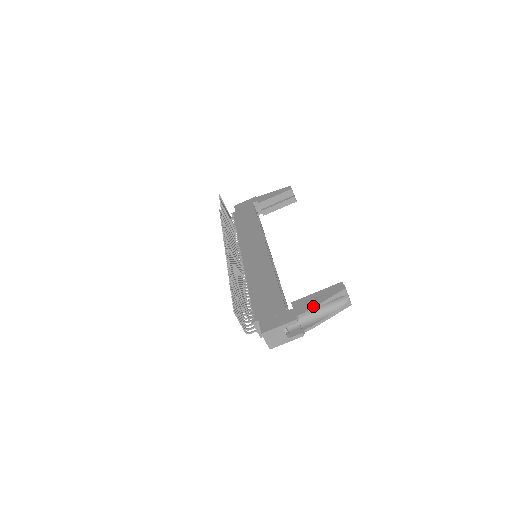
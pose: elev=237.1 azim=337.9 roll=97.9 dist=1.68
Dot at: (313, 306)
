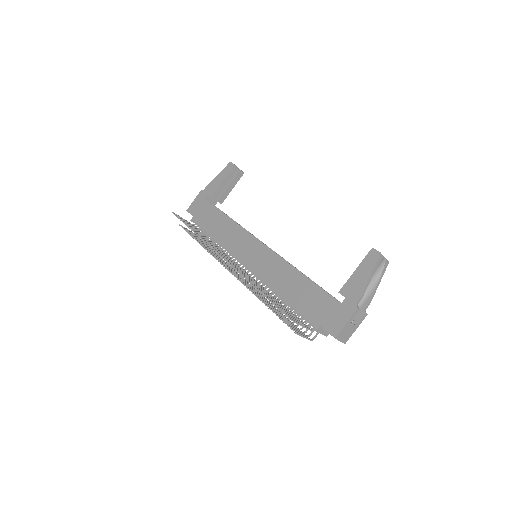
Dot at: (364, 287)
